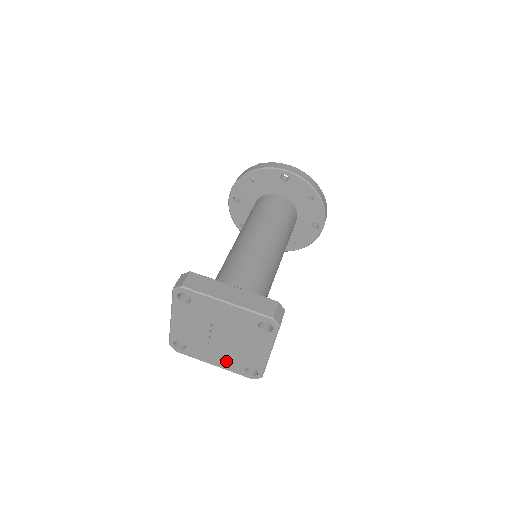
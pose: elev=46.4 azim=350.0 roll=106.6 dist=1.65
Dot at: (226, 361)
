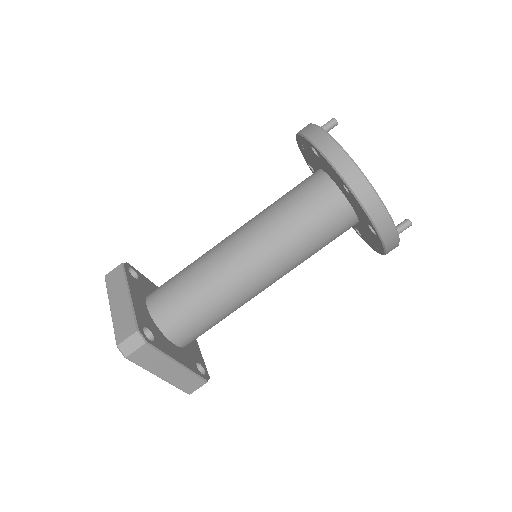
Dot at: occluded
